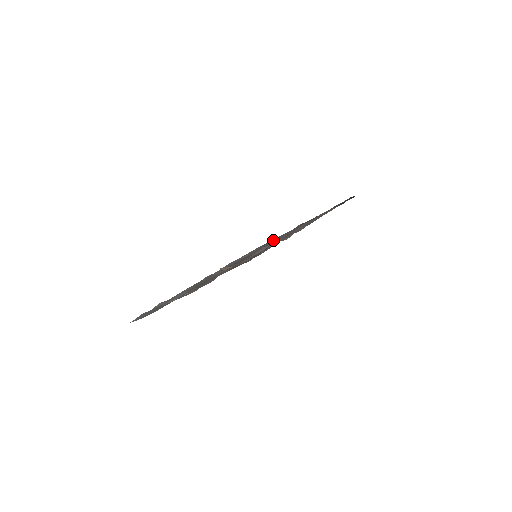
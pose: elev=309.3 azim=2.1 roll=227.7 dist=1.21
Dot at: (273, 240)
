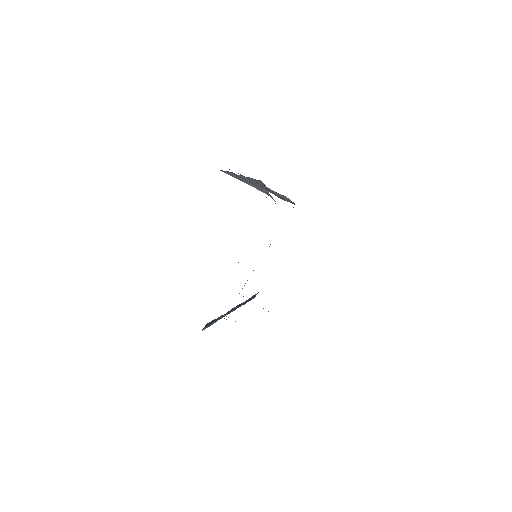
Dot at: occluded
